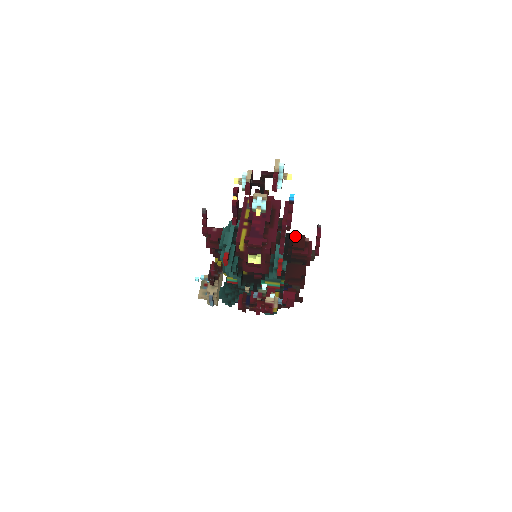
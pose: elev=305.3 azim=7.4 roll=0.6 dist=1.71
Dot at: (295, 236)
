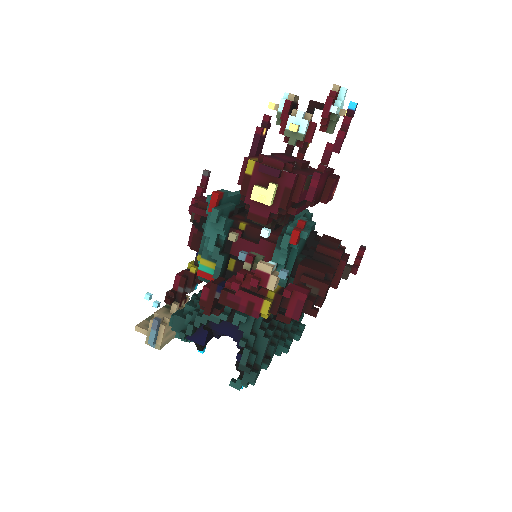
Dot at: occluded
